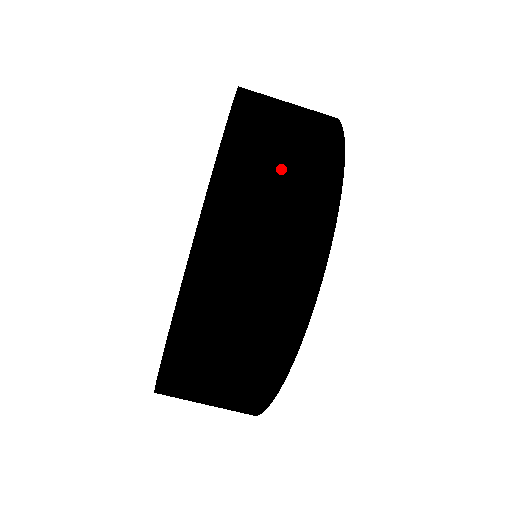
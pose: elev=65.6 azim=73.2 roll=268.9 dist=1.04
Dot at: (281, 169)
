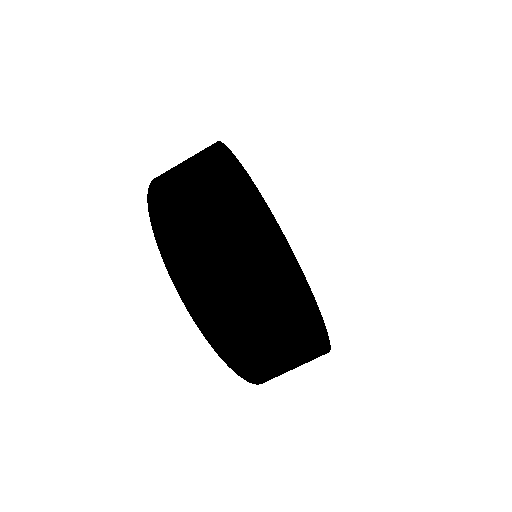
Dot at: occluded
